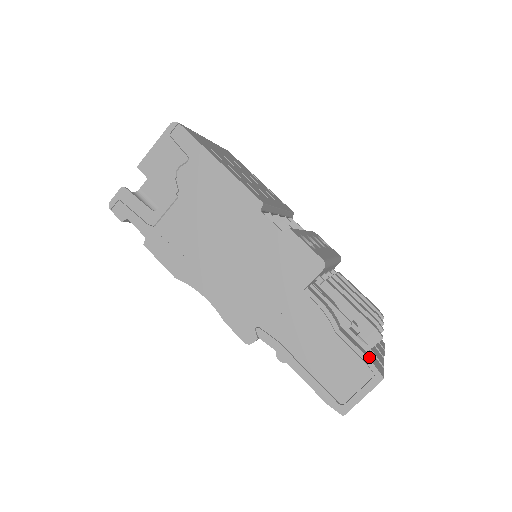
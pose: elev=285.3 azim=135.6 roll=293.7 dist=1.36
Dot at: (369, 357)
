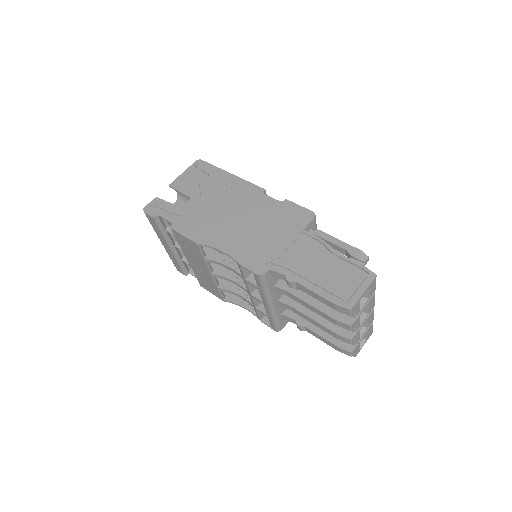
Dot at: (361, 267)
